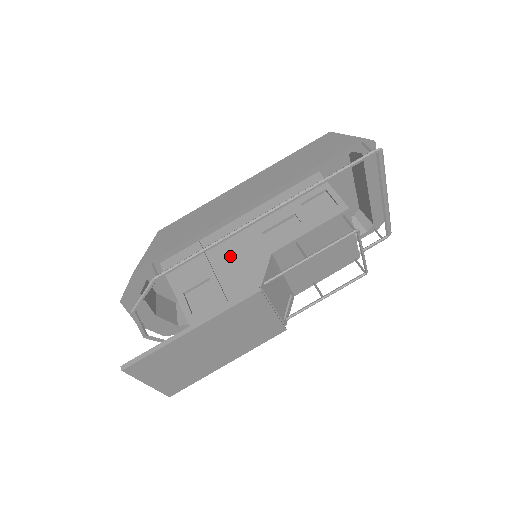
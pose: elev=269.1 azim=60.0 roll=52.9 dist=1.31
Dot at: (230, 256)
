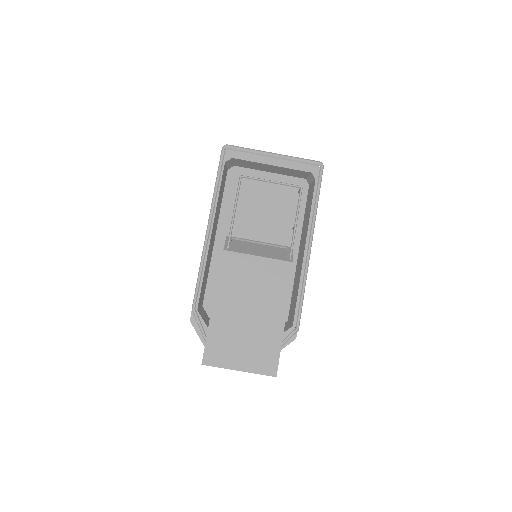
Dot at: occluded
